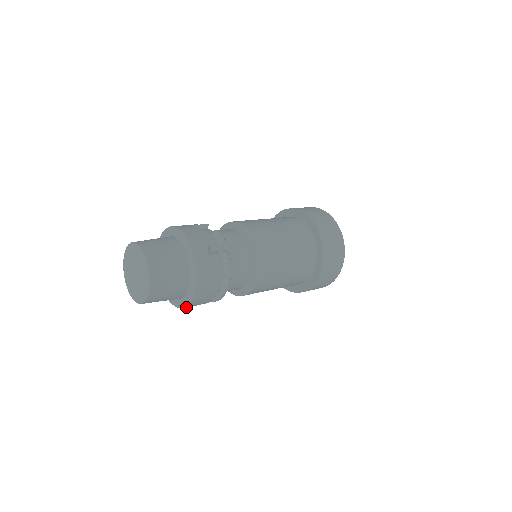
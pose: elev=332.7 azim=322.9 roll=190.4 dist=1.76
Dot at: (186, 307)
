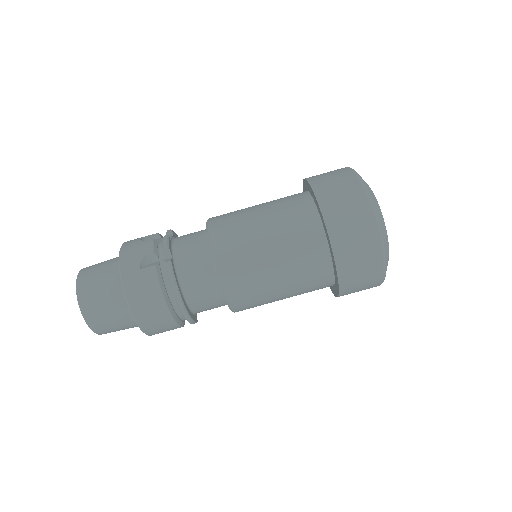
Dot at: (150, 334)
